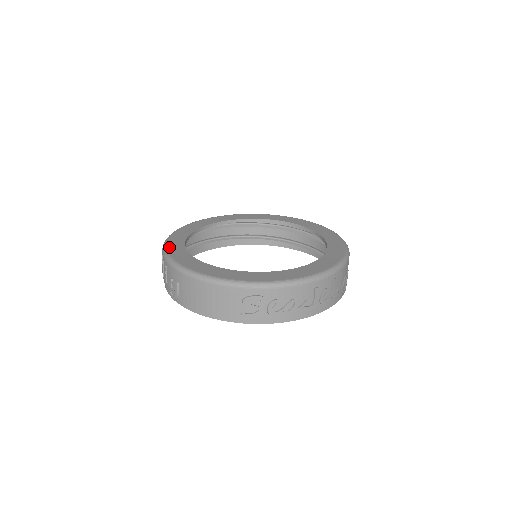
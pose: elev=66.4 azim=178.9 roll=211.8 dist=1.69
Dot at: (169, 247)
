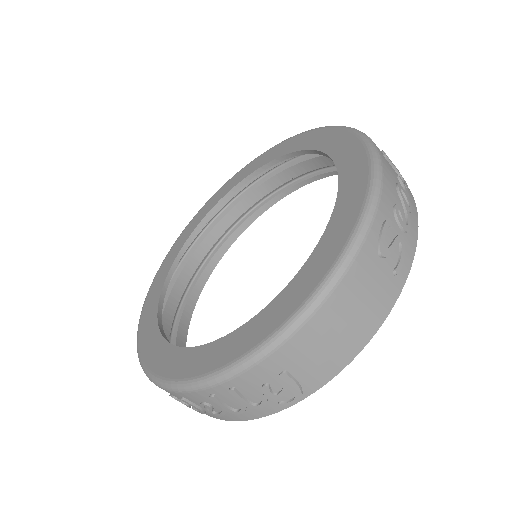
Dot at: (189, 374)
